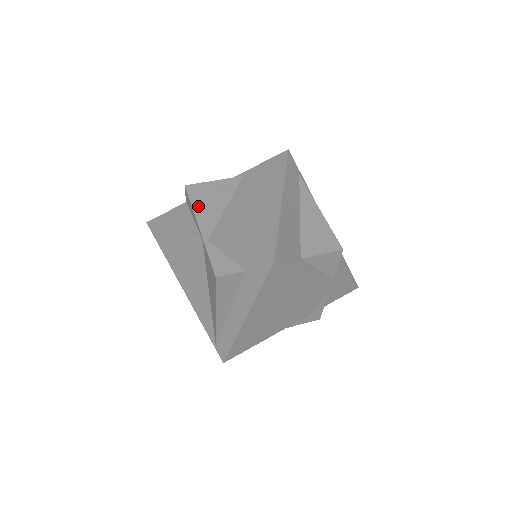
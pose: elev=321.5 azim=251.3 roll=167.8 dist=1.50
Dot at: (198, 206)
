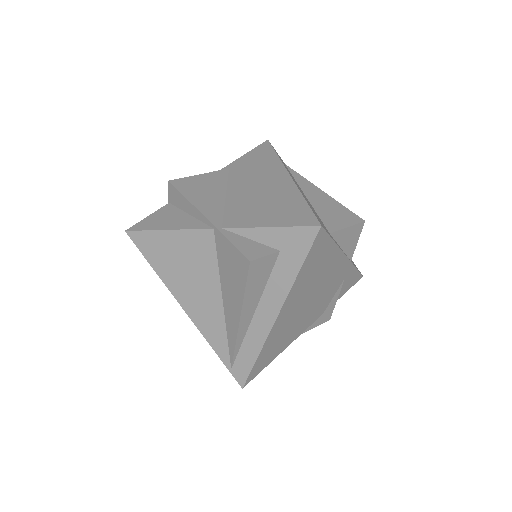
Dot at: (194, 198)
